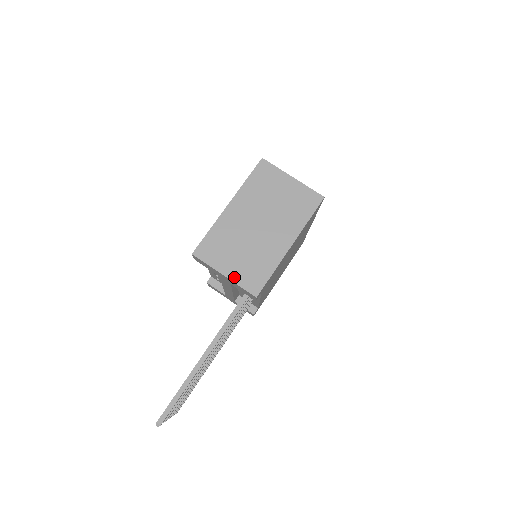
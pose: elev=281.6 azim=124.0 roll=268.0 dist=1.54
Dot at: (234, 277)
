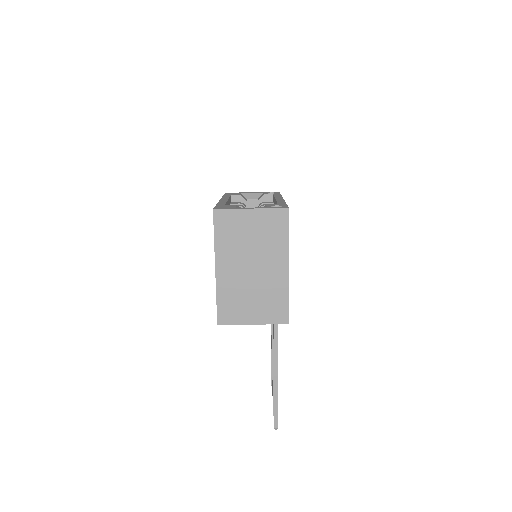
Dot at: (261, 321)
